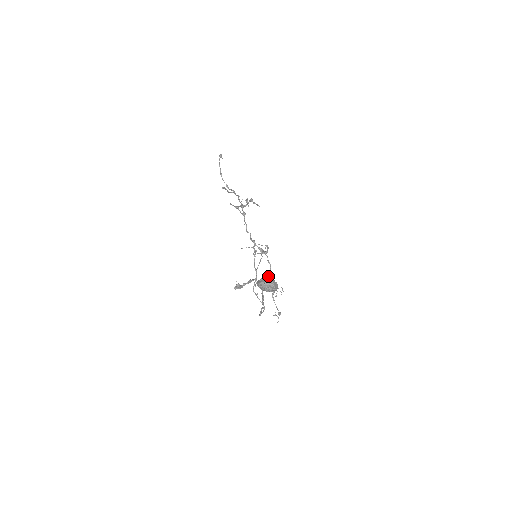
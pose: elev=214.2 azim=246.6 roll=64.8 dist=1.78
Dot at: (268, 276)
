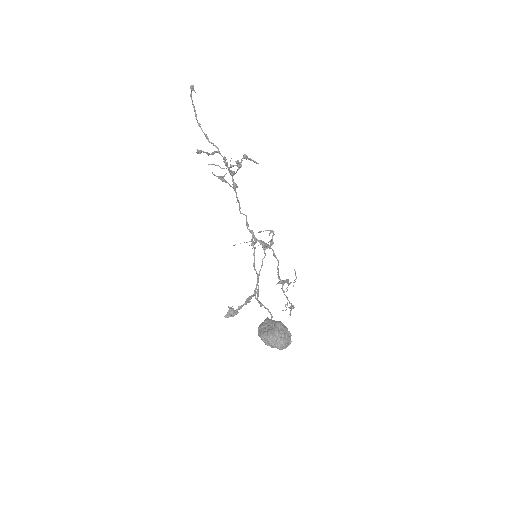
Dot at: (275, 322)
